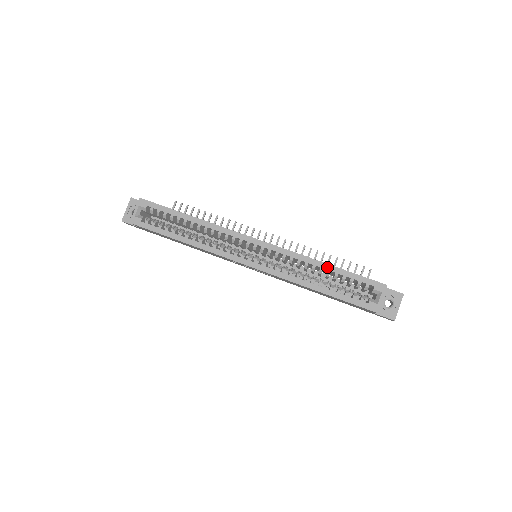
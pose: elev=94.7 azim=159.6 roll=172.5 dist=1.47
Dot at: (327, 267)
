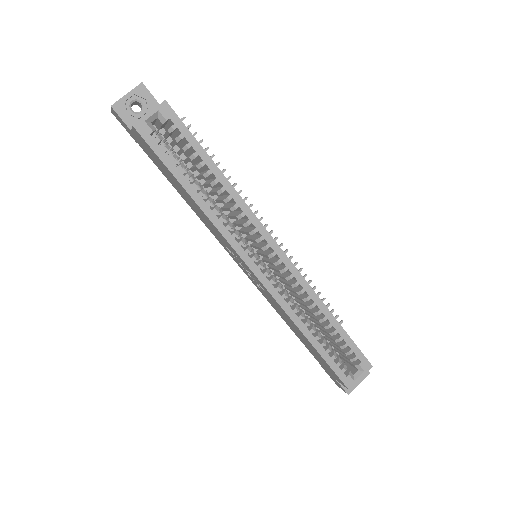
Dot at: (332, 319)
